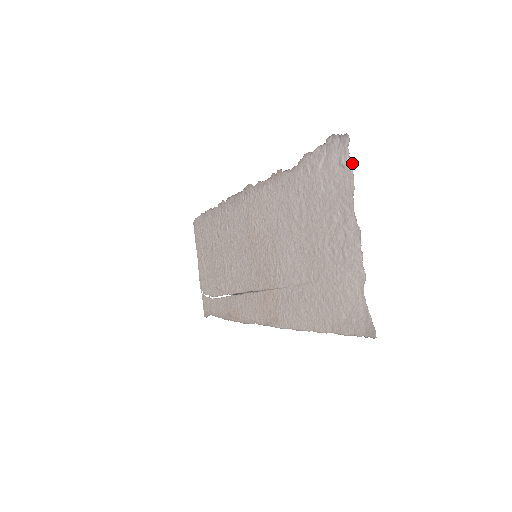
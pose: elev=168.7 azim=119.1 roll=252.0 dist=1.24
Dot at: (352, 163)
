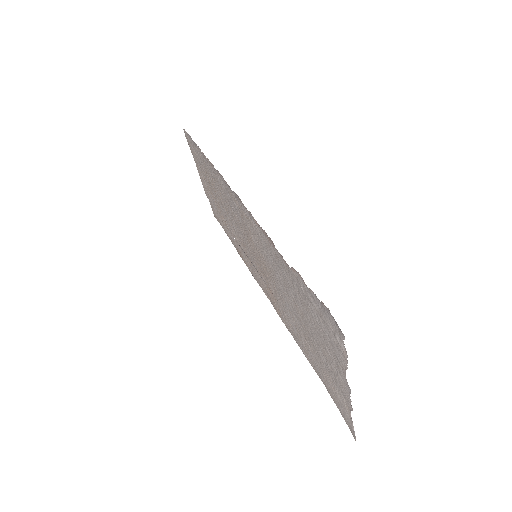
Dot at: occluded
